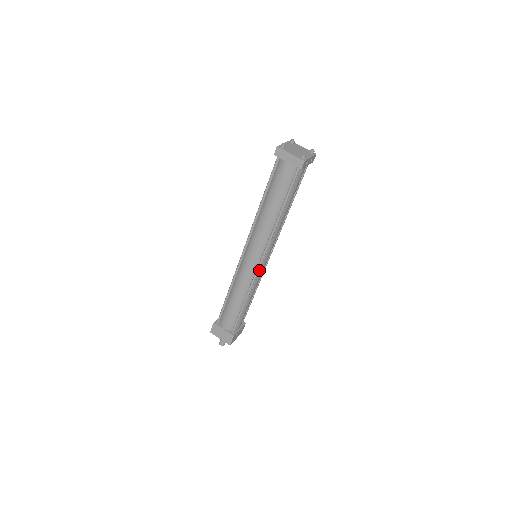
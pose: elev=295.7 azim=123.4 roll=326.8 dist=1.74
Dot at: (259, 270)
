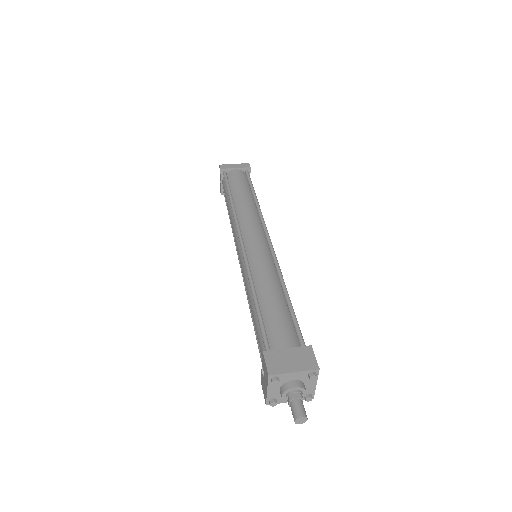
Dot at: occluded
